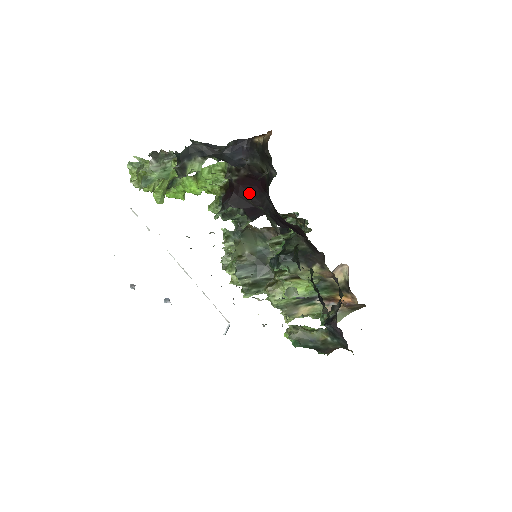
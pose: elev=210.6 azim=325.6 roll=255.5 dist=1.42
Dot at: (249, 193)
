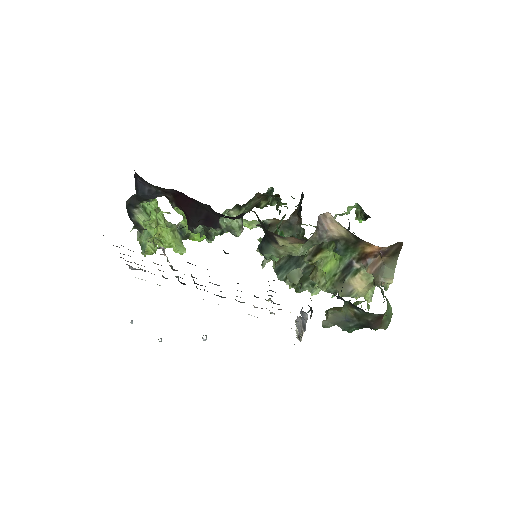
Dot at: (191, 208)
